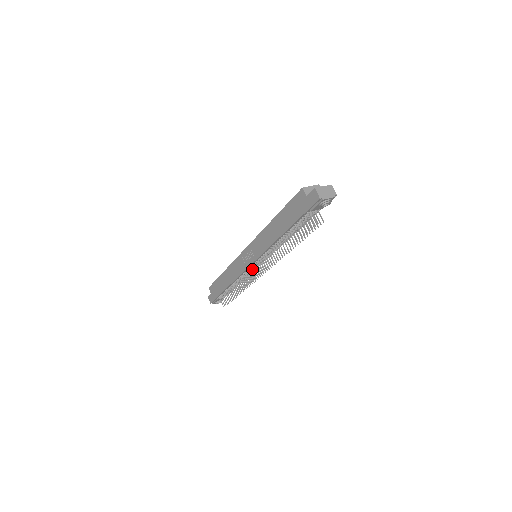
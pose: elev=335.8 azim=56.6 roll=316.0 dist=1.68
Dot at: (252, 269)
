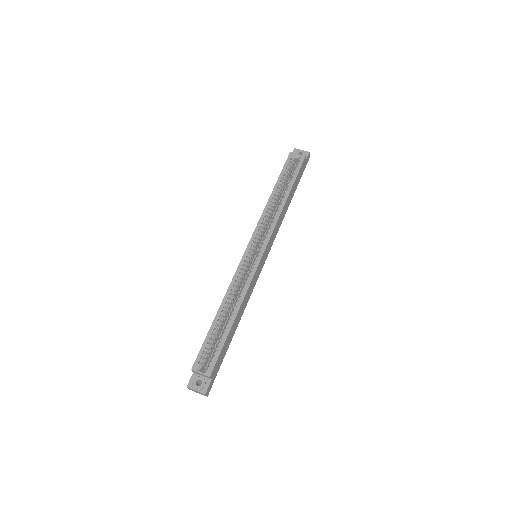
Dot at: occluded
